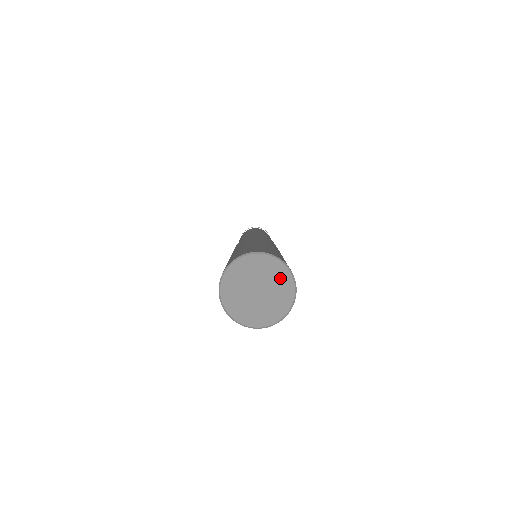
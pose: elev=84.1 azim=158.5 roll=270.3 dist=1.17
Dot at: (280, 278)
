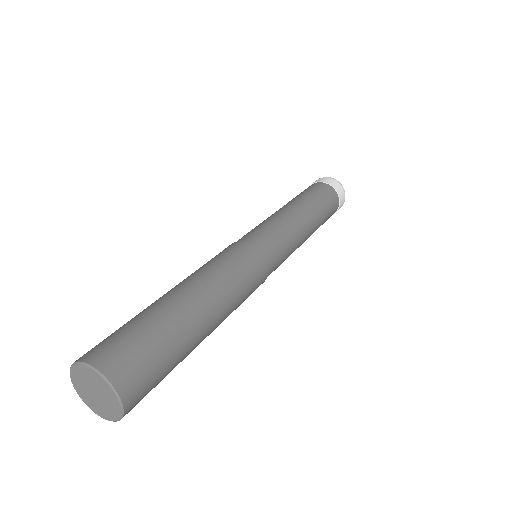
Dot at: (113, 404)
